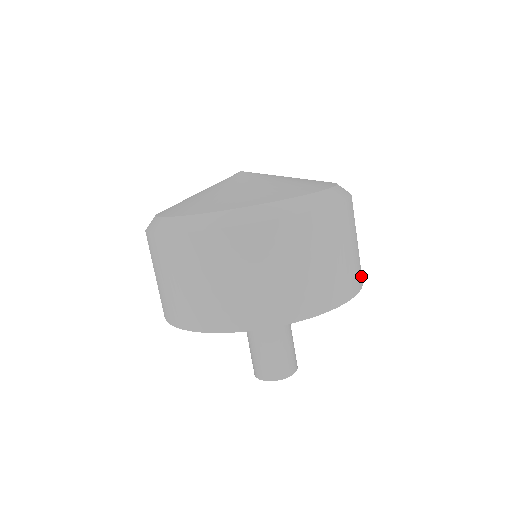
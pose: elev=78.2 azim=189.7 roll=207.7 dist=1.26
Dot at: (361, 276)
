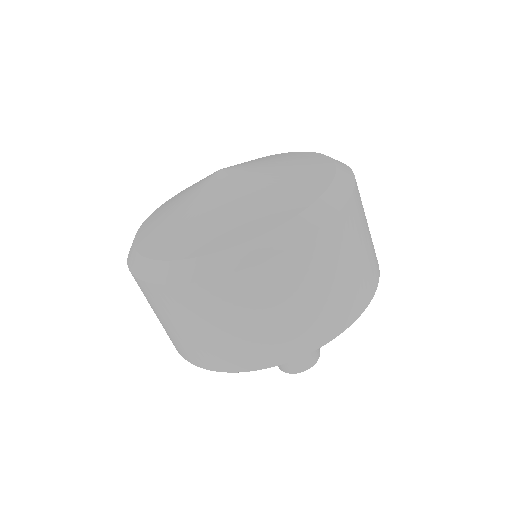
Dot at: (374, 280)
